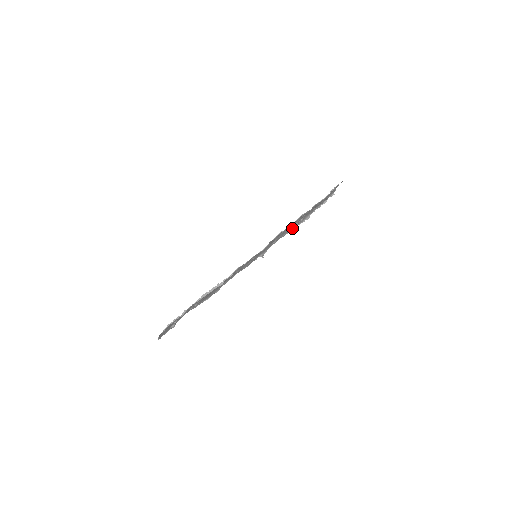
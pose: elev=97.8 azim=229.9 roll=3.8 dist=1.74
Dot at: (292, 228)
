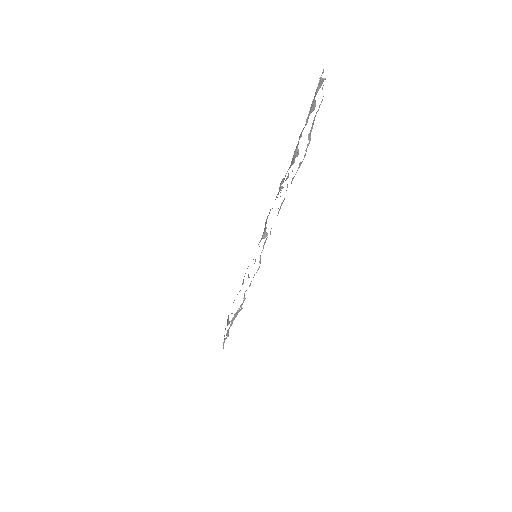
Dot at: (280, 183)
